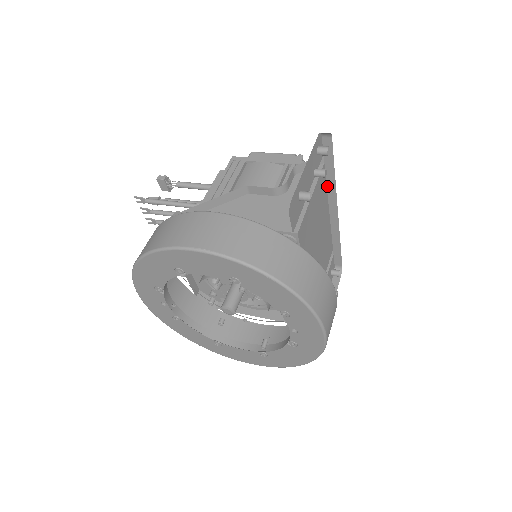
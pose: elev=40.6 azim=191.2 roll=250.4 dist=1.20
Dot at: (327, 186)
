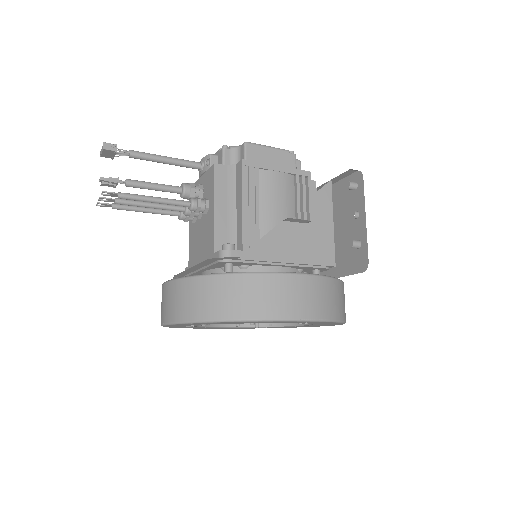
Dot at: (316, 188)
